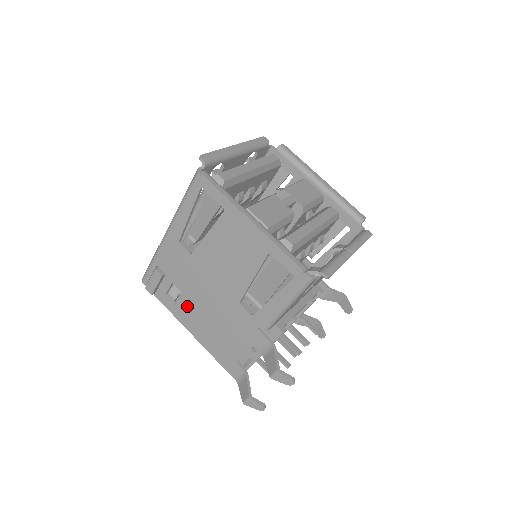
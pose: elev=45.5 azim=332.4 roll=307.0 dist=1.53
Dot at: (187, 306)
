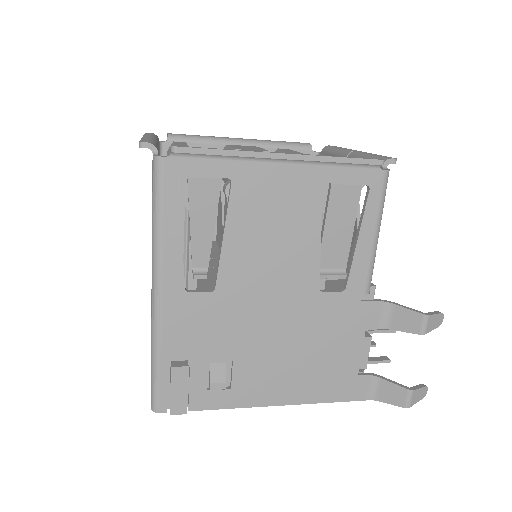
Dot at: (249, 373)
